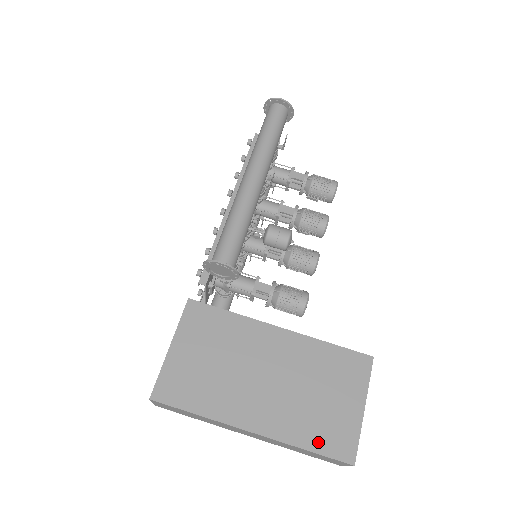
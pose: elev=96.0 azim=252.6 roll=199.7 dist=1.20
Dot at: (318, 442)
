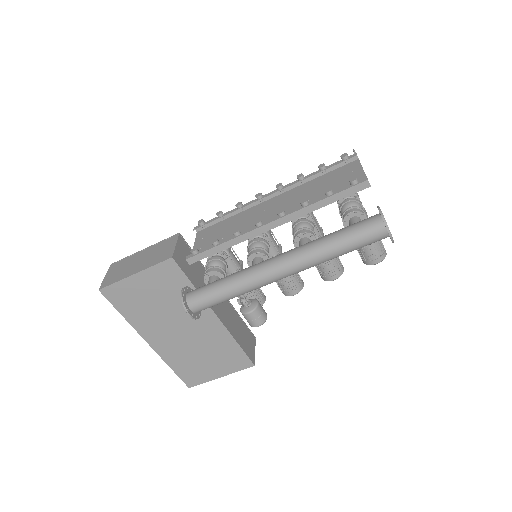
Dot at: (180, 370)
